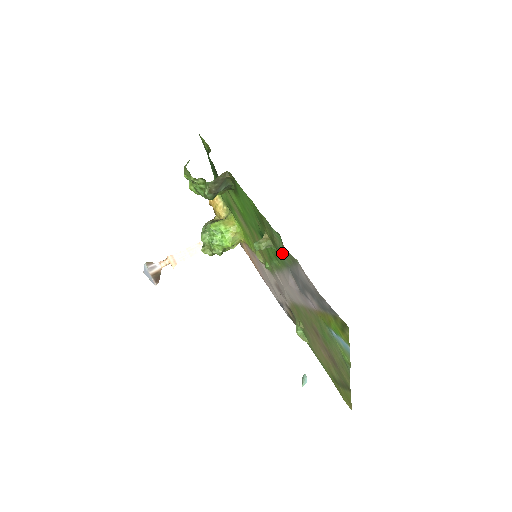
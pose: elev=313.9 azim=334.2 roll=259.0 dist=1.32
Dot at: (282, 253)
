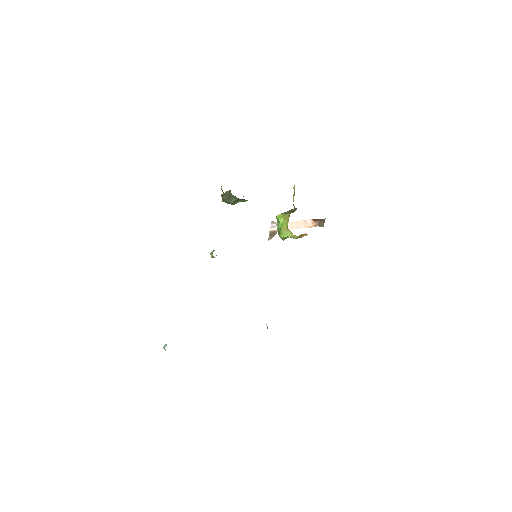
Dot at: occluded
